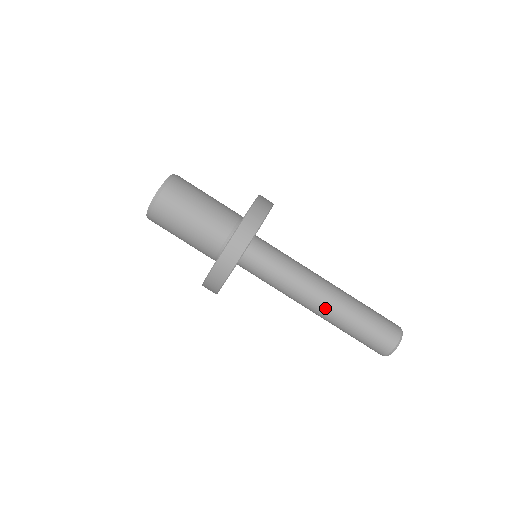
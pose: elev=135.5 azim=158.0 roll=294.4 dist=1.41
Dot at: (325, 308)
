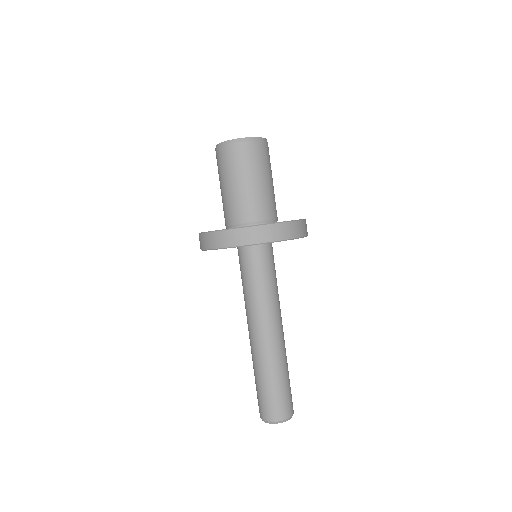
Dot at: (253, 342)
